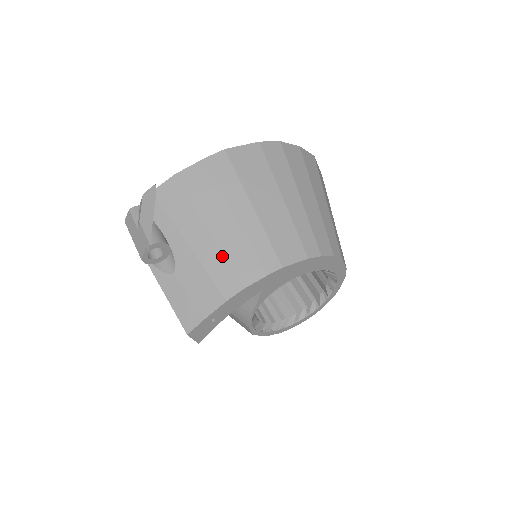
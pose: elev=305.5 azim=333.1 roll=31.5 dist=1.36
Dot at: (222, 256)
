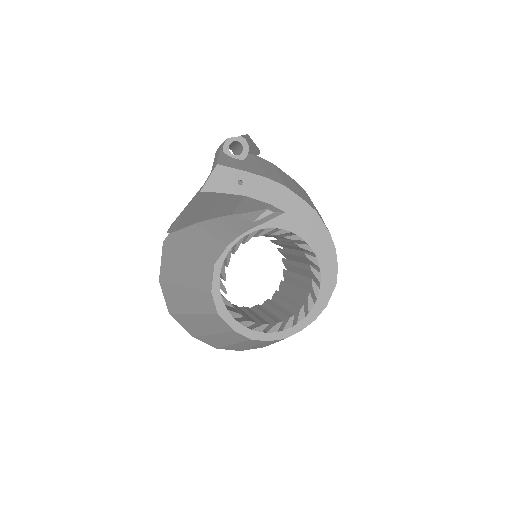
Dot at: (280, 178)
